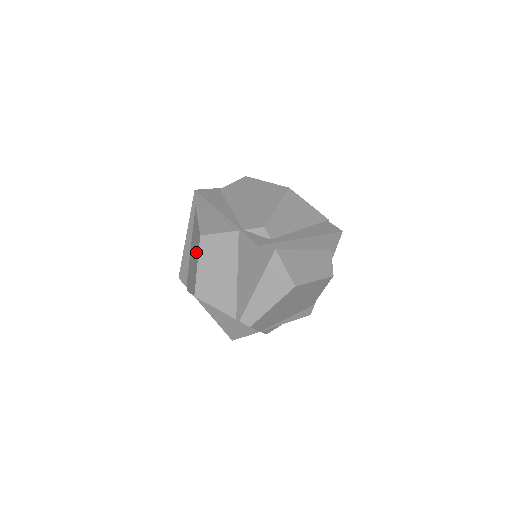
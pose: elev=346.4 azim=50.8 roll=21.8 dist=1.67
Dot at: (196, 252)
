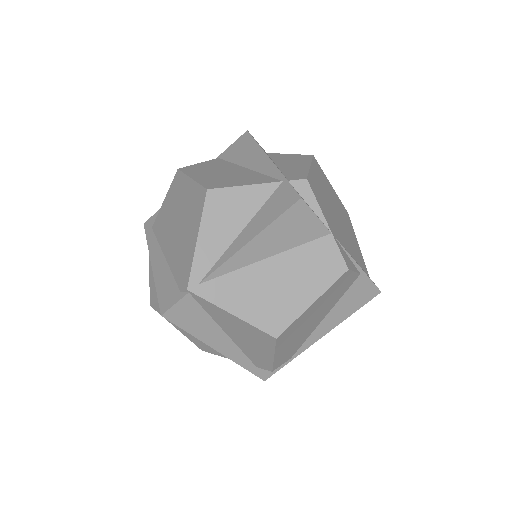
Dot at: (180, 193)
